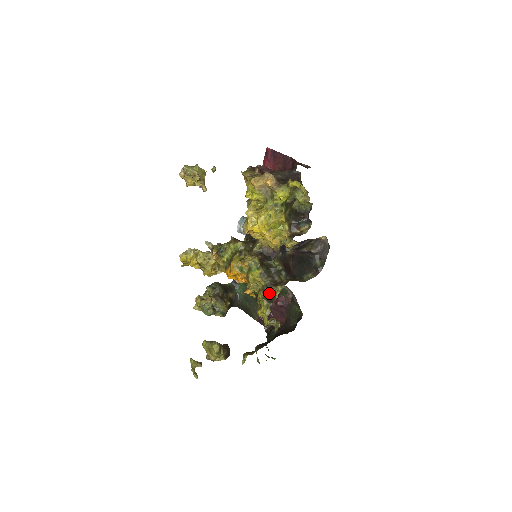
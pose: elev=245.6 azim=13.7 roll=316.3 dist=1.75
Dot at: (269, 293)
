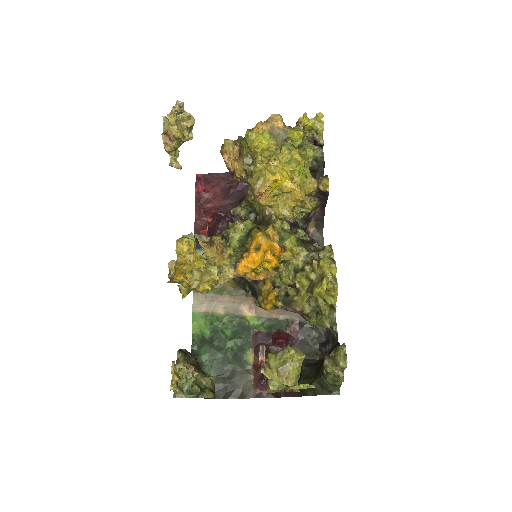
Dot at: (319, 260)
